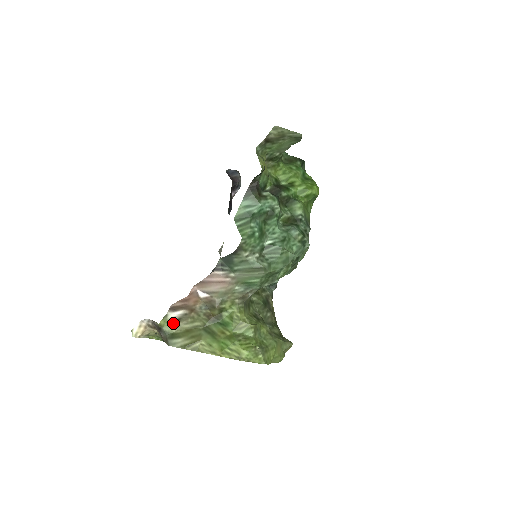
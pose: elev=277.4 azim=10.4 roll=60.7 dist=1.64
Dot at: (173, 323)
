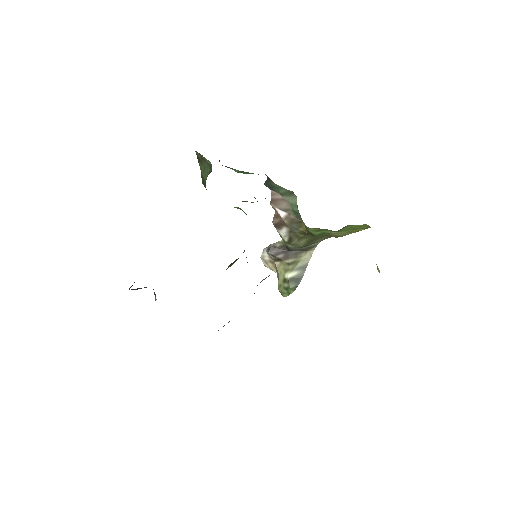
Dot at: (290, 244)
